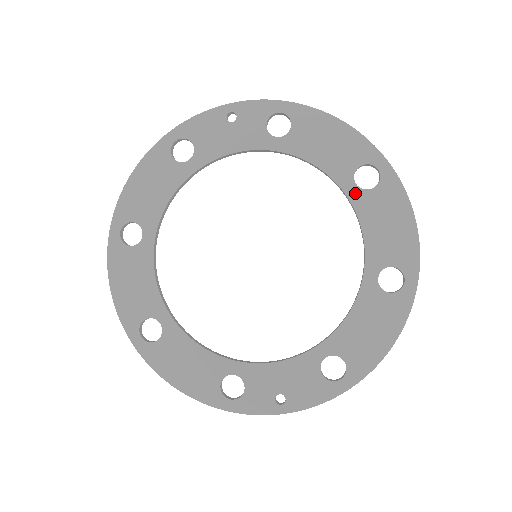
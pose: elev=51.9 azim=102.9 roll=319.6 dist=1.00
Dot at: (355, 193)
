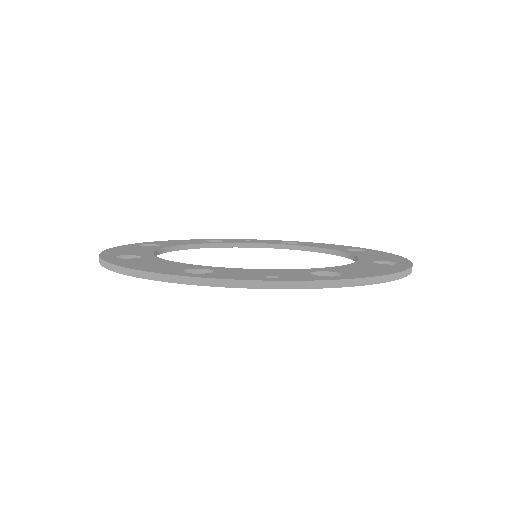
Dot at: occluded
